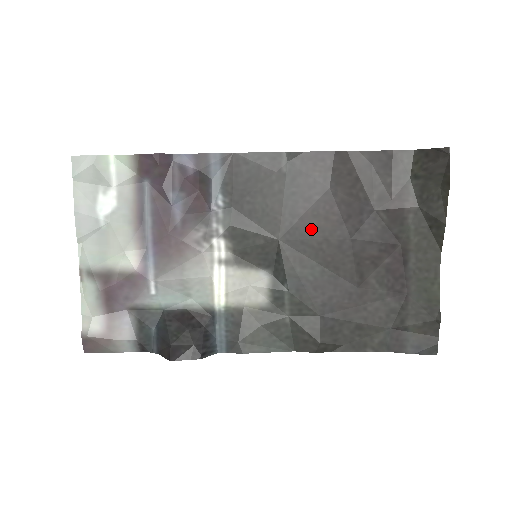
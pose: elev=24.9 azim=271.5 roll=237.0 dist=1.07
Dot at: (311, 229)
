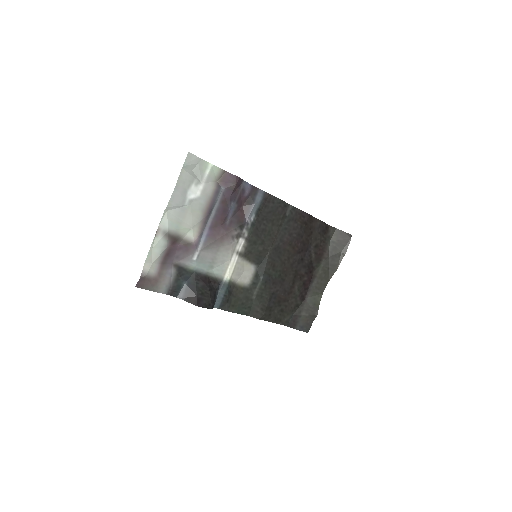
Dot at: (285, 251)
